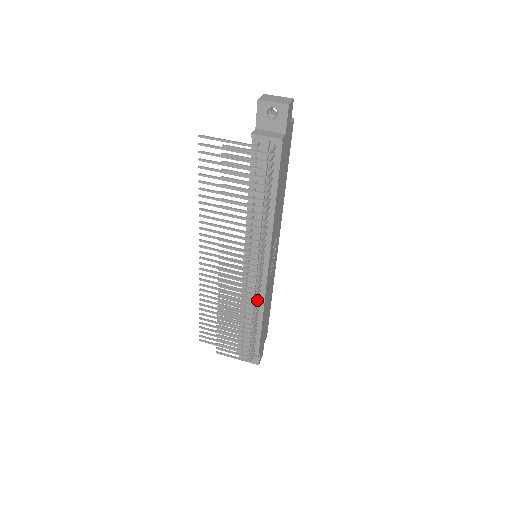
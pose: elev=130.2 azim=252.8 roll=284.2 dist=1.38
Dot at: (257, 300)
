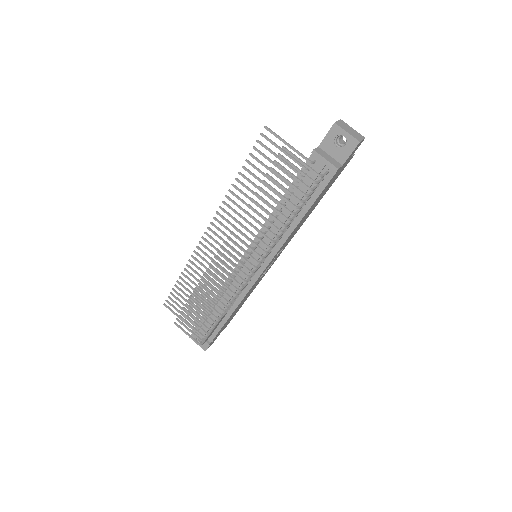
Dot at: (237, 295)
